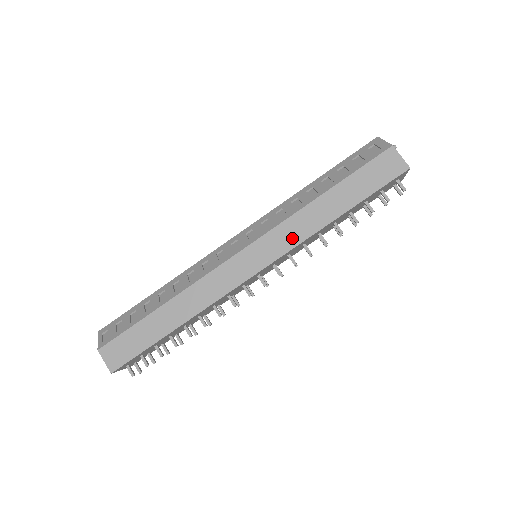
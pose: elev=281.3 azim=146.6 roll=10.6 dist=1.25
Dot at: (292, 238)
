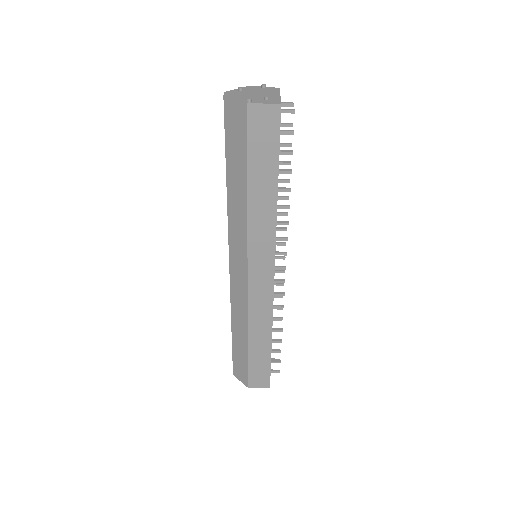
Dot at: (267, 239)
